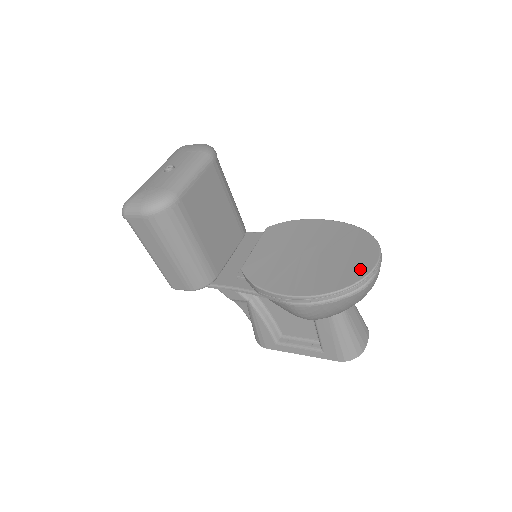
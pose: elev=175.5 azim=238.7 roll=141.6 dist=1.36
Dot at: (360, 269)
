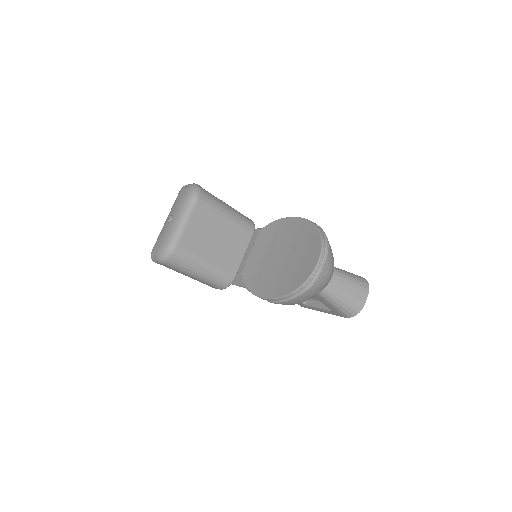
Dot at: (306, 272)
